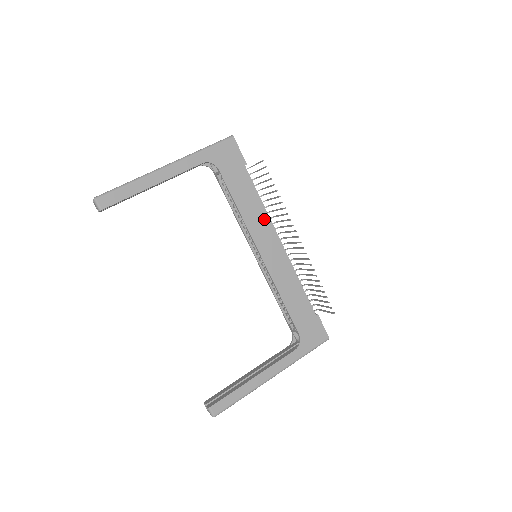
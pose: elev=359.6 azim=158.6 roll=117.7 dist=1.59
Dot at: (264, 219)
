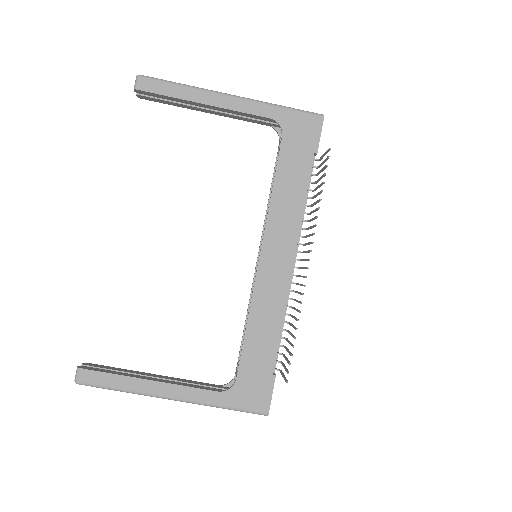
Dot at: (293, 223)
